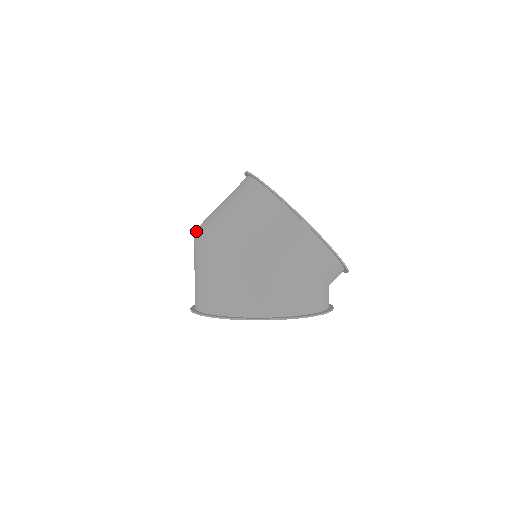
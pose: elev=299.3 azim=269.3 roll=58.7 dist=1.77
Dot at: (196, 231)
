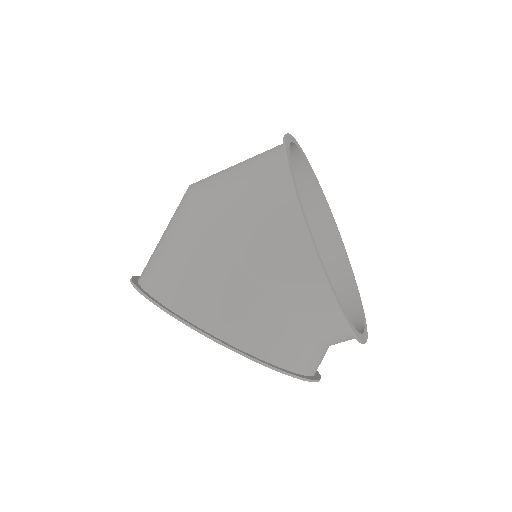
Dot at: occluded
